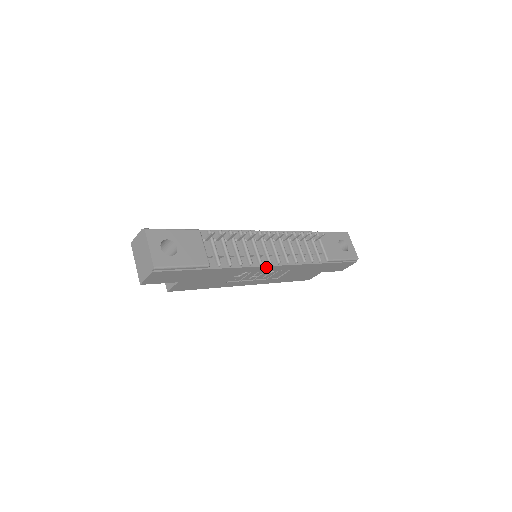
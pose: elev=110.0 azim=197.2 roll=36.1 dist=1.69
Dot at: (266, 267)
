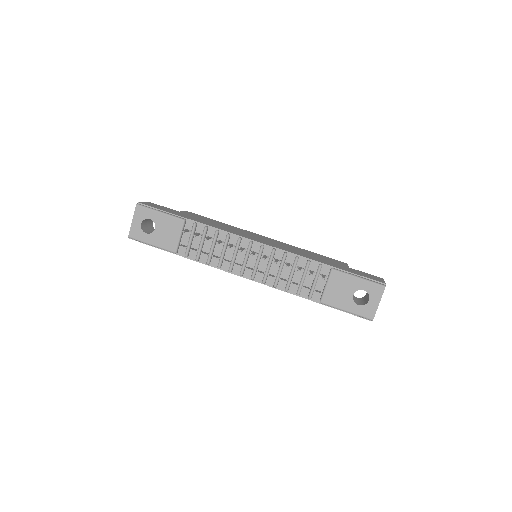
Dot at: occluded
